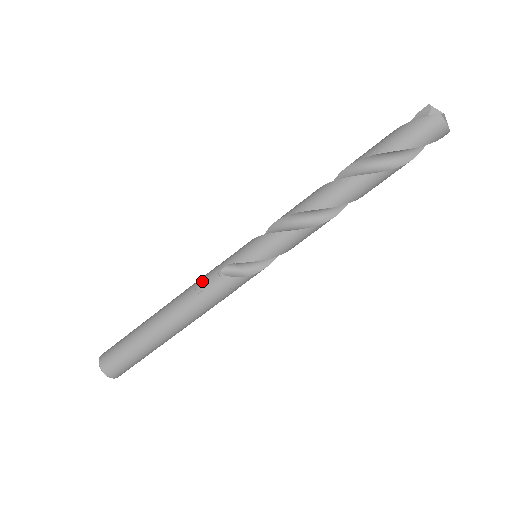
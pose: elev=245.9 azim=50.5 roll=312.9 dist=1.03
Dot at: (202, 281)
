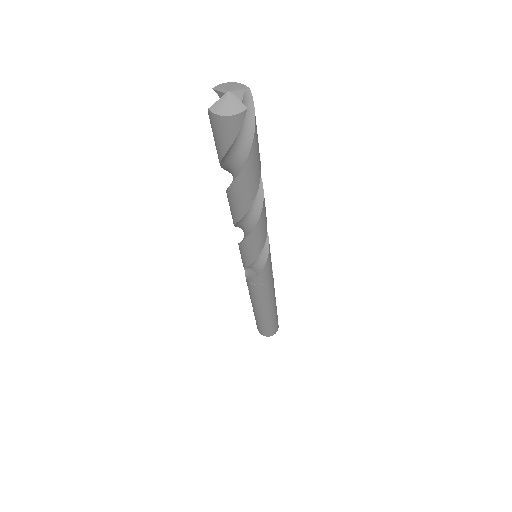
Dot at: occluded
